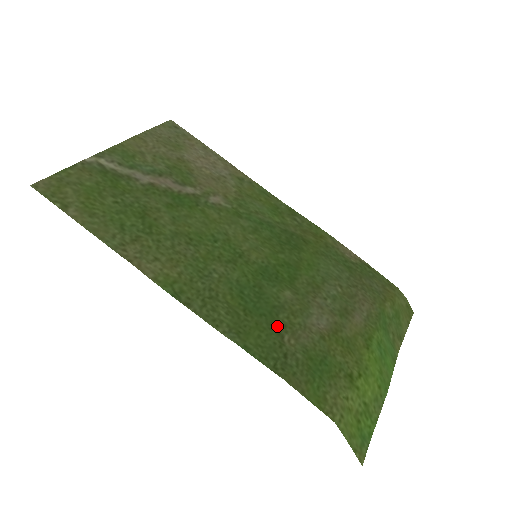
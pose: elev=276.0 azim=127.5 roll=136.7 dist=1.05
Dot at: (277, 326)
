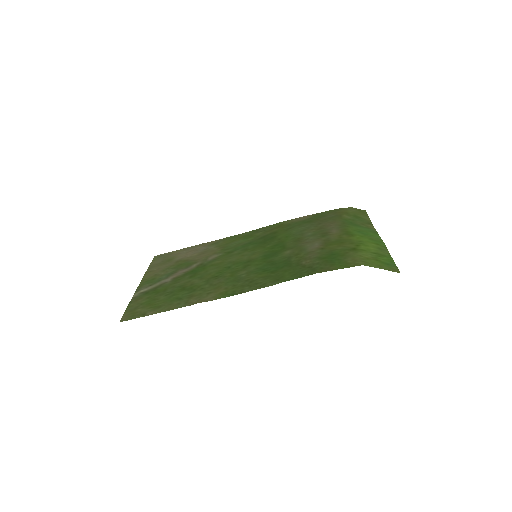
Dot at: (295, 264)
